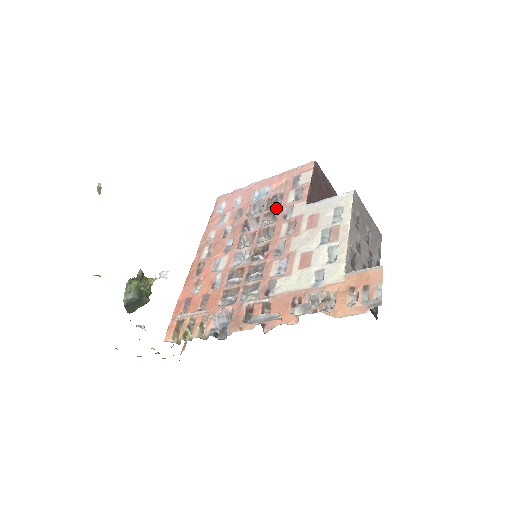
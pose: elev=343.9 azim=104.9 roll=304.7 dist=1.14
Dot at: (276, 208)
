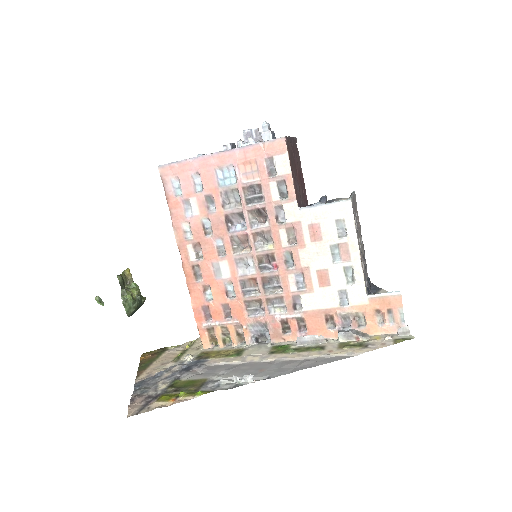
Dot at: (261, 205)
